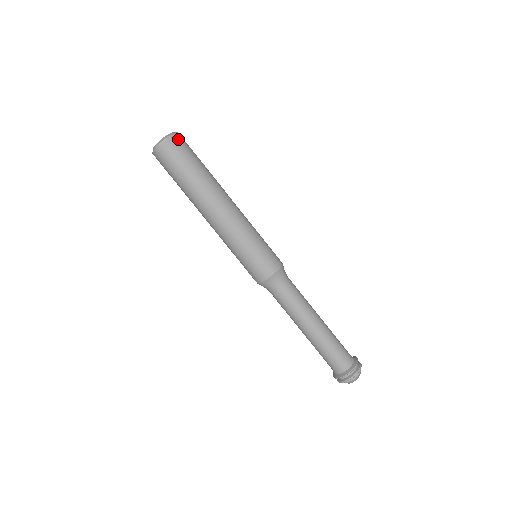
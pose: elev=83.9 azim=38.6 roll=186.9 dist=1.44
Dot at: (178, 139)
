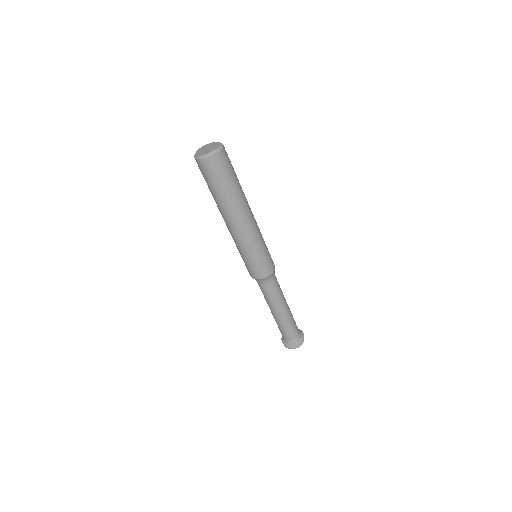
Dot at: (212, 162)
